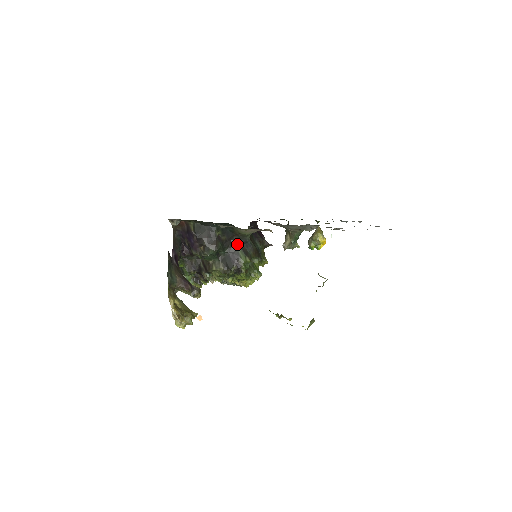
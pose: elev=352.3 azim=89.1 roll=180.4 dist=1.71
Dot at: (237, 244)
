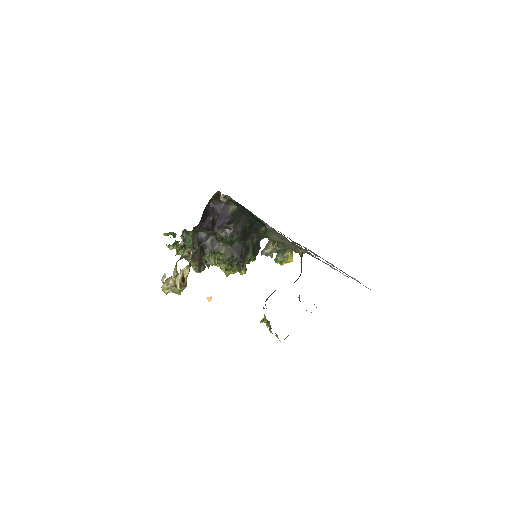
Dot at: (252, 240)
